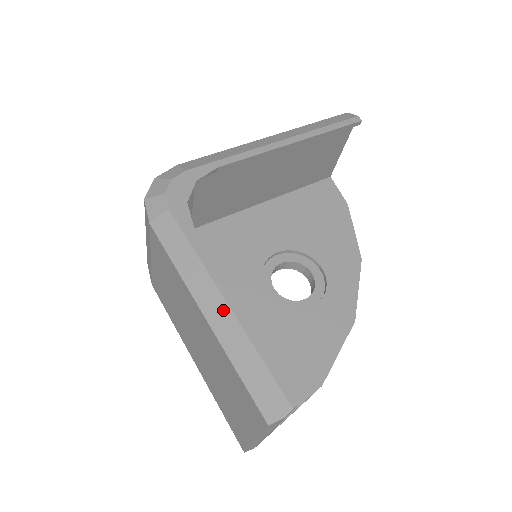
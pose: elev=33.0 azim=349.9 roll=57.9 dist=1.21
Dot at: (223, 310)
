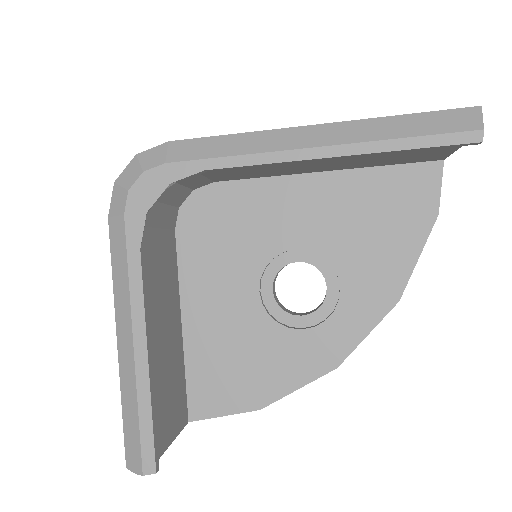
Dot at: (129, 354)
